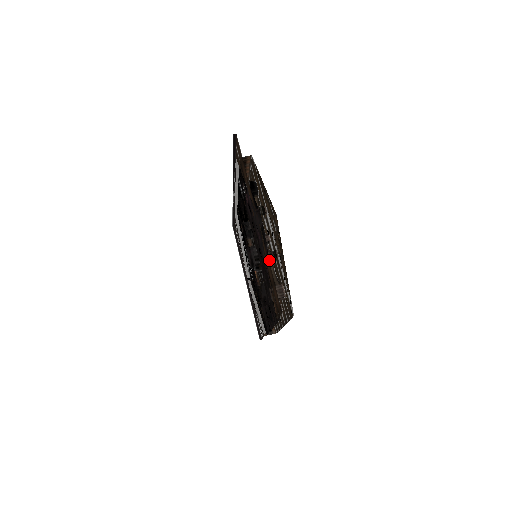
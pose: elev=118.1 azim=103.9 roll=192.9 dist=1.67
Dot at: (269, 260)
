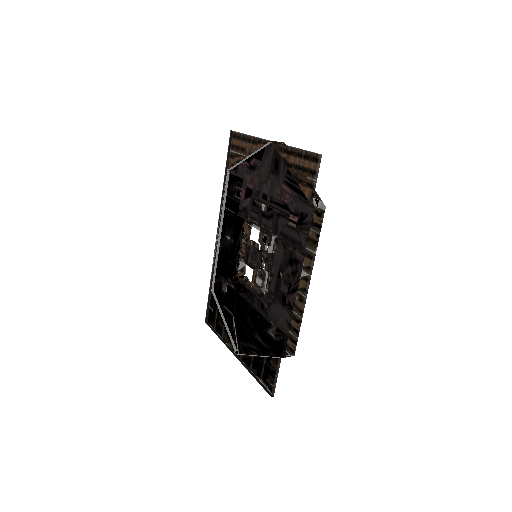
Dot at: (288, 166)
